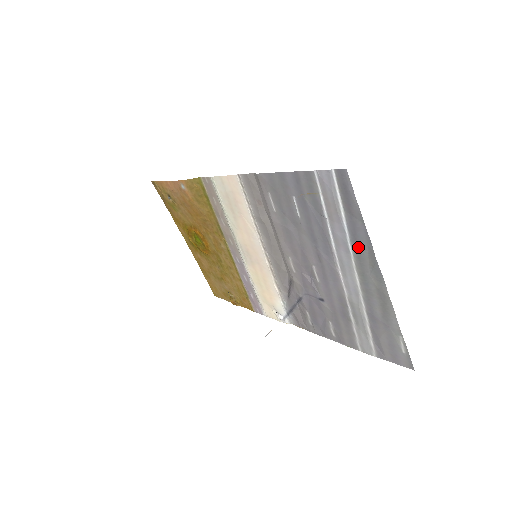
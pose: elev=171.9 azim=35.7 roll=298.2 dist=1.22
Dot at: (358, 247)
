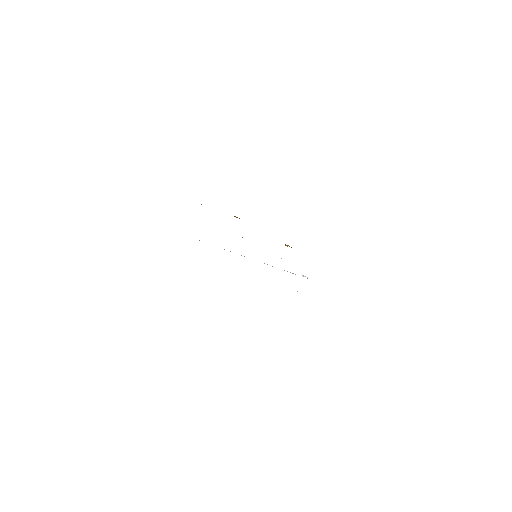
Dot at: occluded
